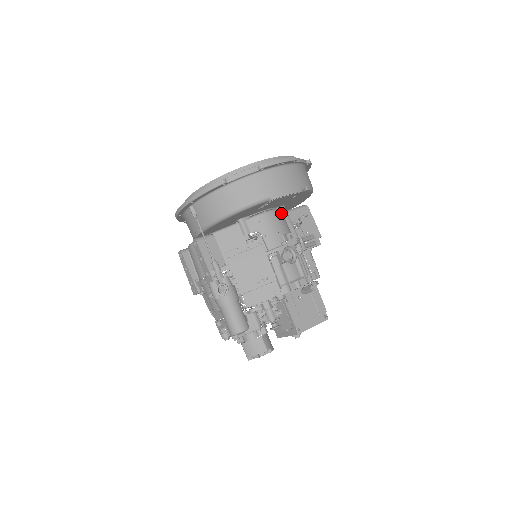
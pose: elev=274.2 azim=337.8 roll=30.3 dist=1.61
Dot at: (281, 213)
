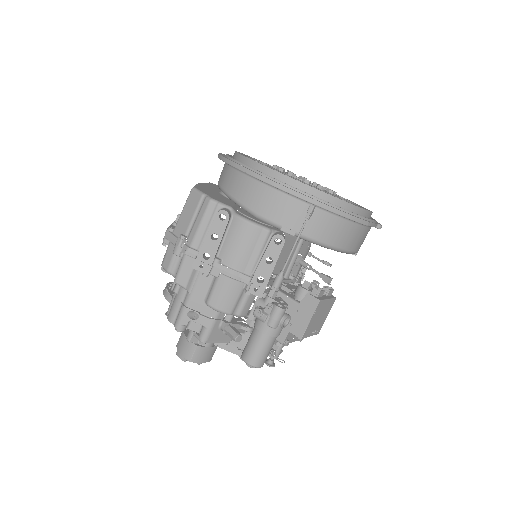
Dot at: occluded
